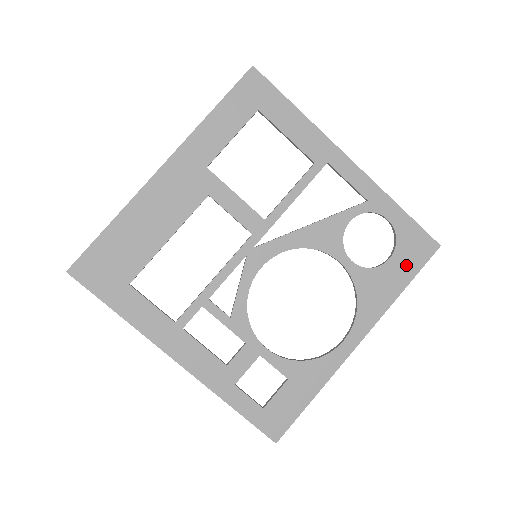
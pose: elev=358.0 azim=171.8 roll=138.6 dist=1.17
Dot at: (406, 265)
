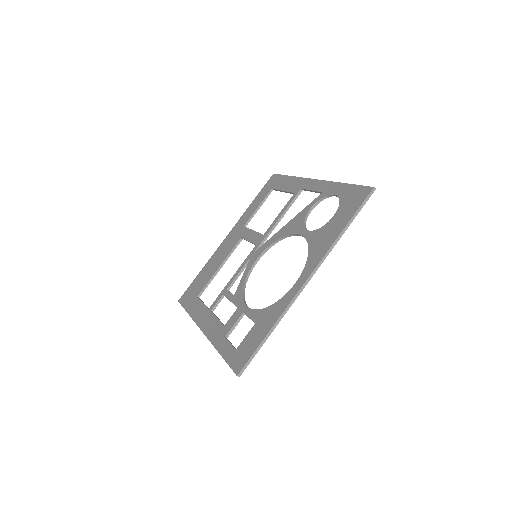
Dot at: (346, 213)
